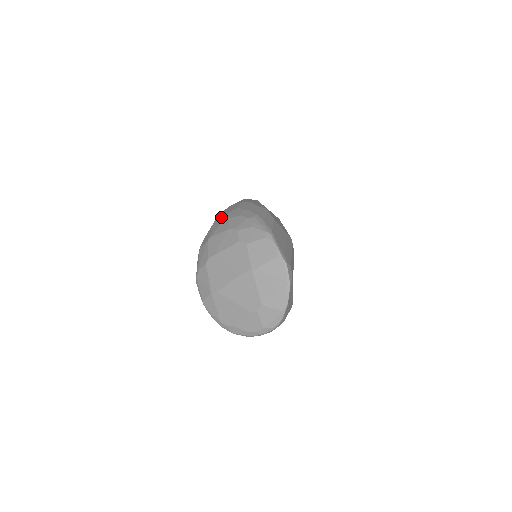
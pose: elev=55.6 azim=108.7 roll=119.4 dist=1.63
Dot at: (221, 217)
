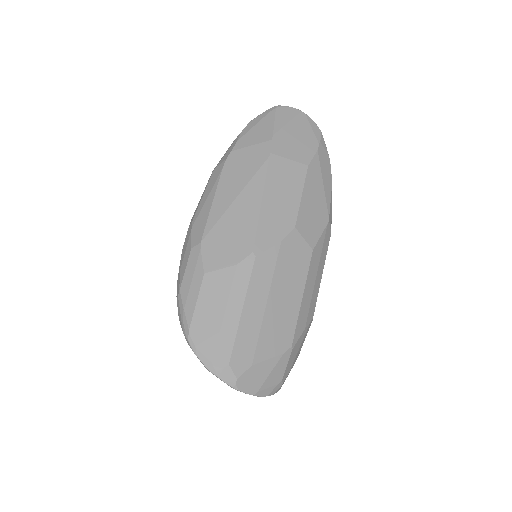
Dot at: occluded
